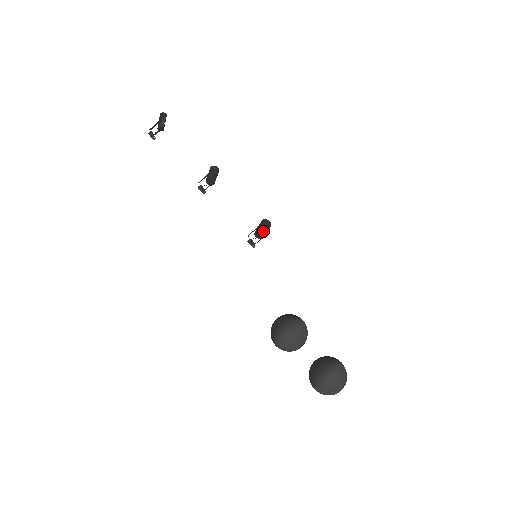
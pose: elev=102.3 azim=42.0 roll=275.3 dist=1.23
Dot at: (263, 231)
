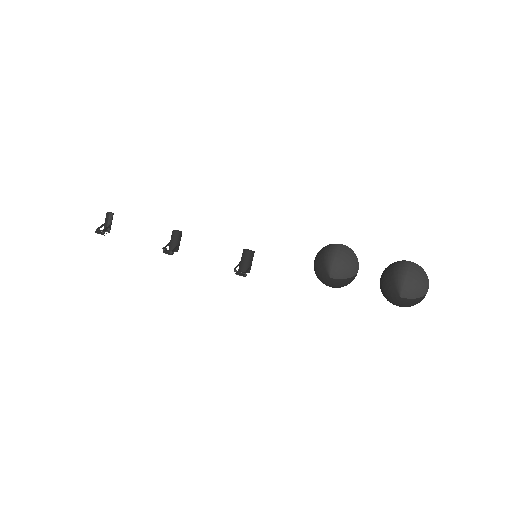
Dot at: (249, 257)
